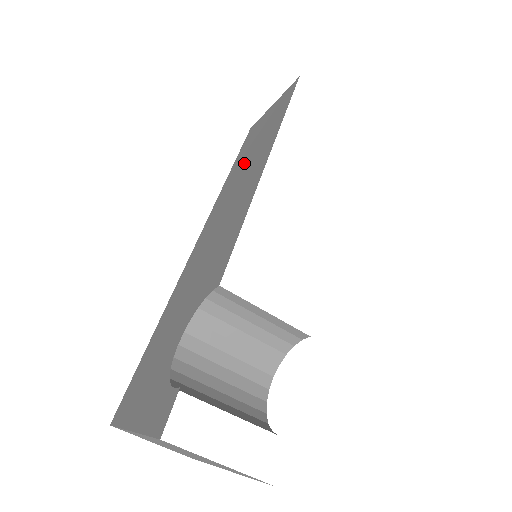
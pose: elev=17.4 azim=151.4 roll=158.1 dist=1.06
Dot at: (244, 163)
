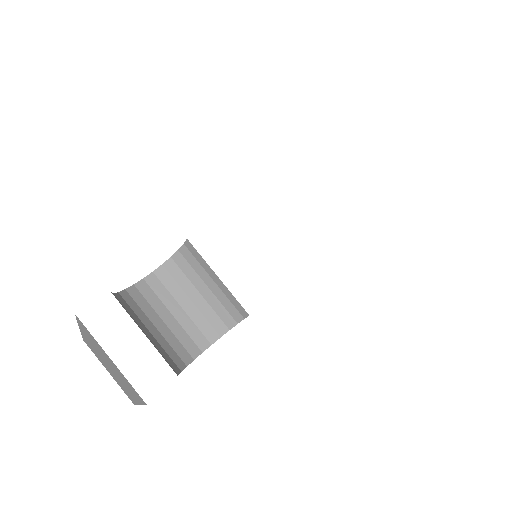
Dot at: occluded
